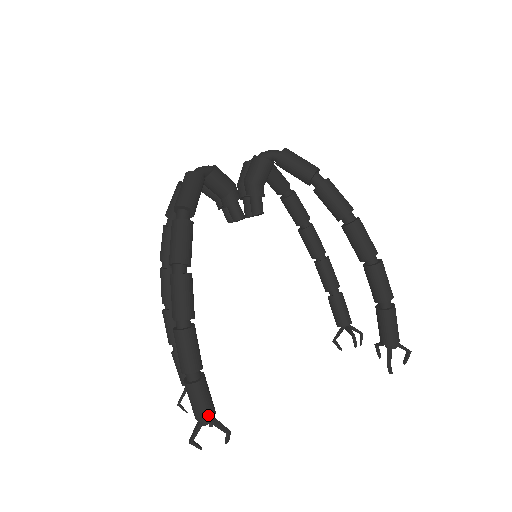
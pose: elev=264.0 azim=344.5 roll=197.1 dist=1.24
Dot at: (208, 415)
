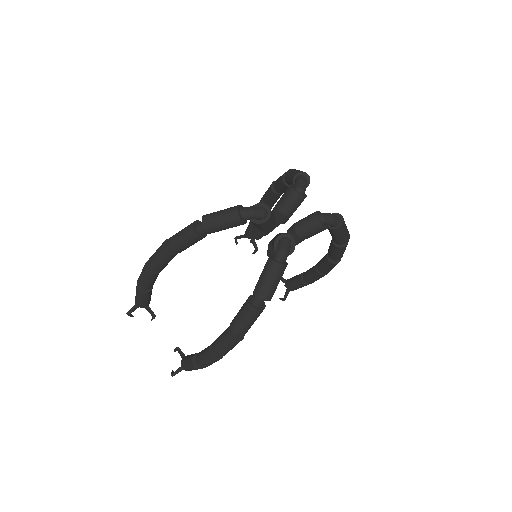
Dot at: occluded
